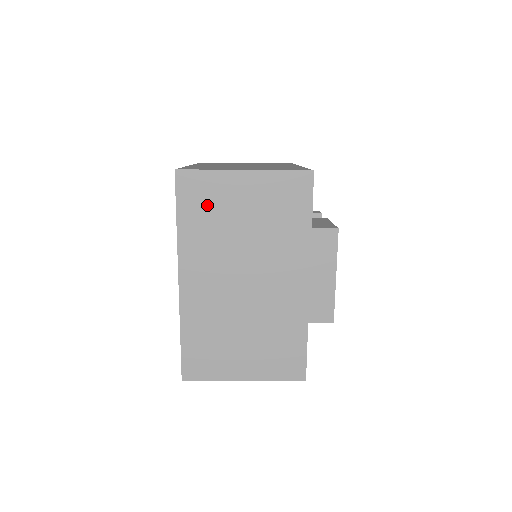
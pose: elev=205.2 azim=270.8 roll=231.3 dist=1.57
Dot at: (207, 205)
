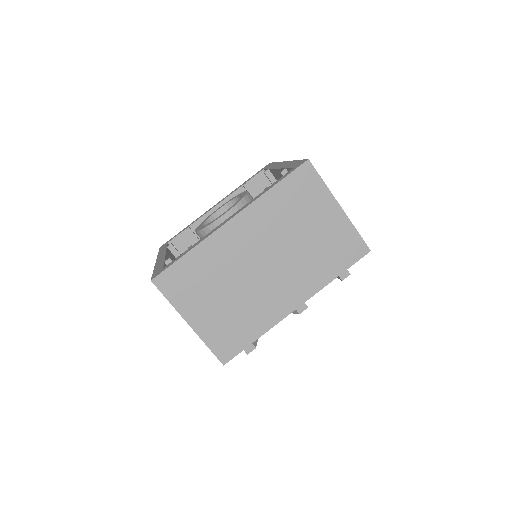
Dot at: occluded
